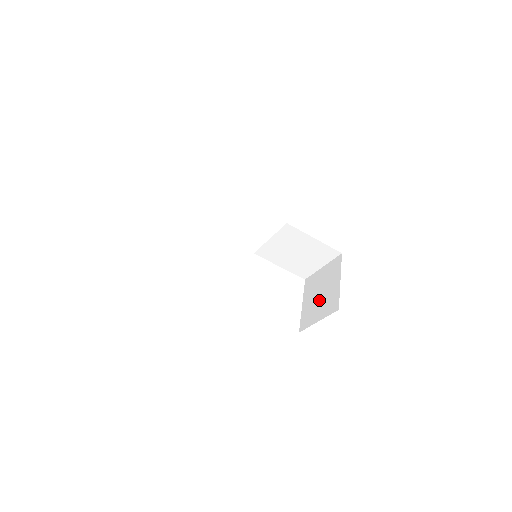
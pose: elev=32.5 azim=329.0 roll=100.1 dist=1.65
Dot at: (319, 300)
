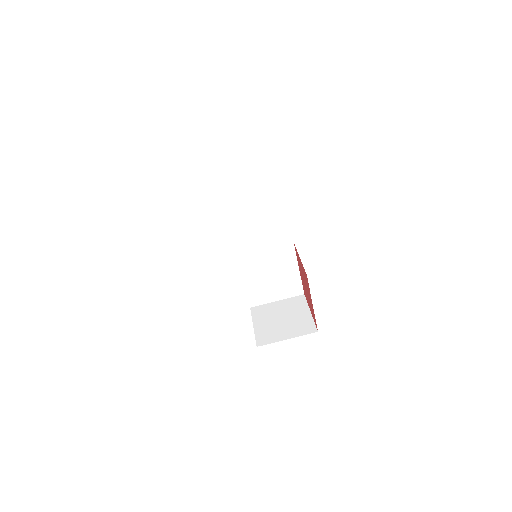
Dot at: (283, 323)
